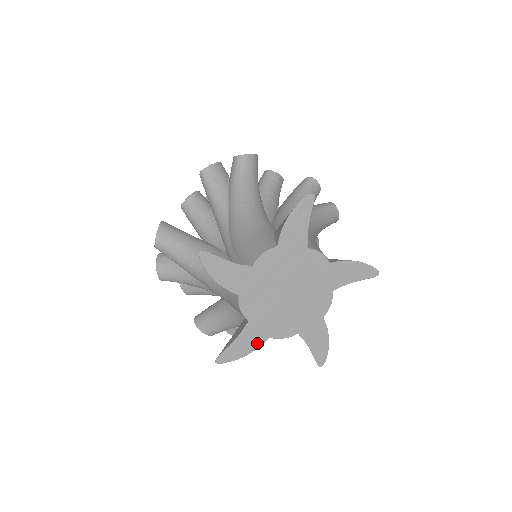
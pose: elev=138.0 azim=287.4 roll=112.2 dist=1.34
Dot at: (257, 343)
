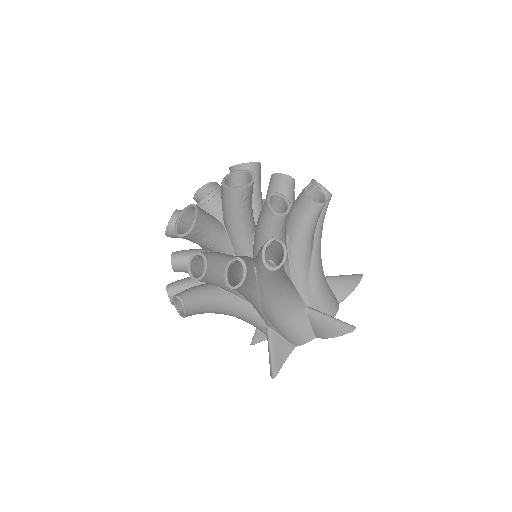
Dot at: occluded
